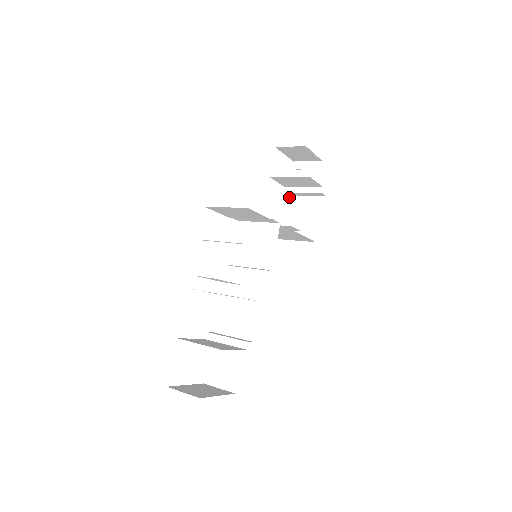
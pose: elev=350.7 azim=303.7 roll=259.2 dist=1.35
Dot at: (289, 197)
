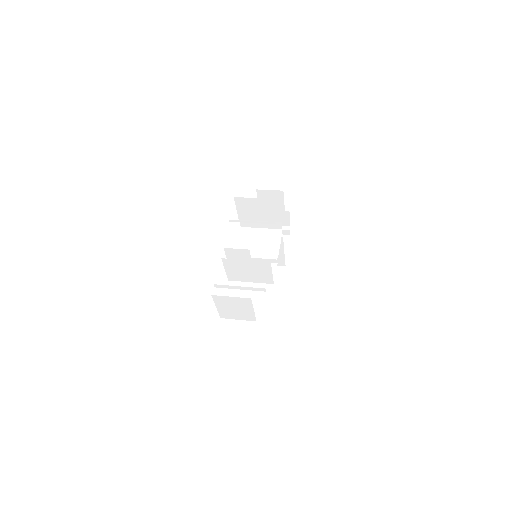
Dot at: occluded
